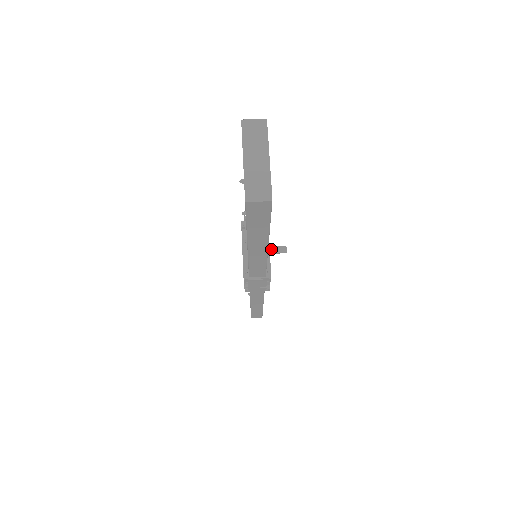
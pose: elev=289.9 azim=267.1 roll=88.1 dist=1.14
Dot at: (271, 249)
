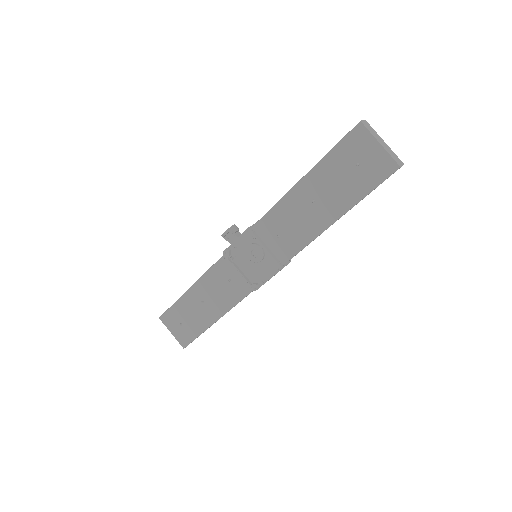
Dot at: occluded
